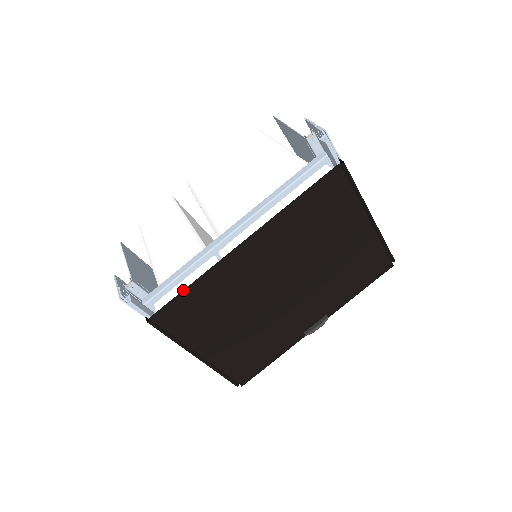
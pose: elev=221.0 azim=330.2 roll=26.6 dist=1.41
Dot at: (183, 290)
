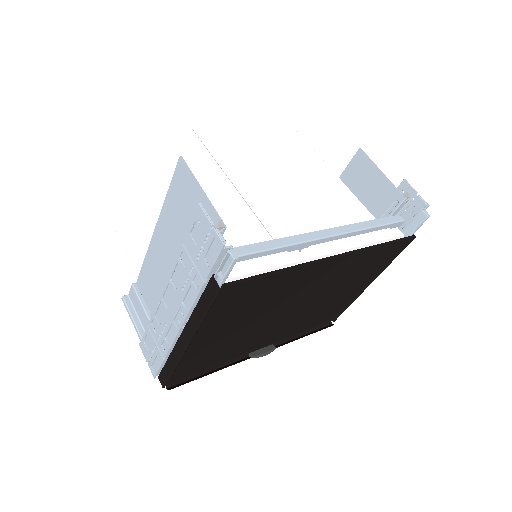
Dot at: (271, 272)
